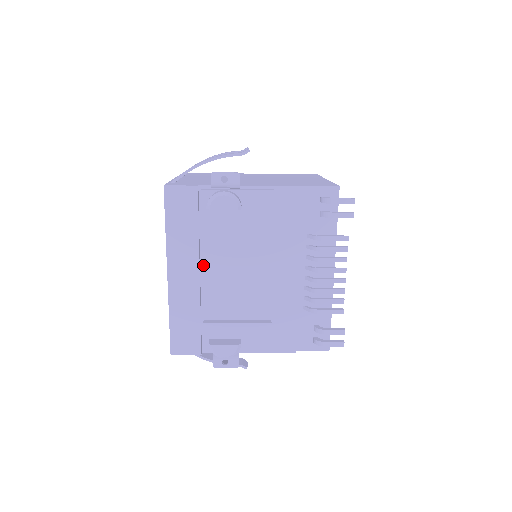
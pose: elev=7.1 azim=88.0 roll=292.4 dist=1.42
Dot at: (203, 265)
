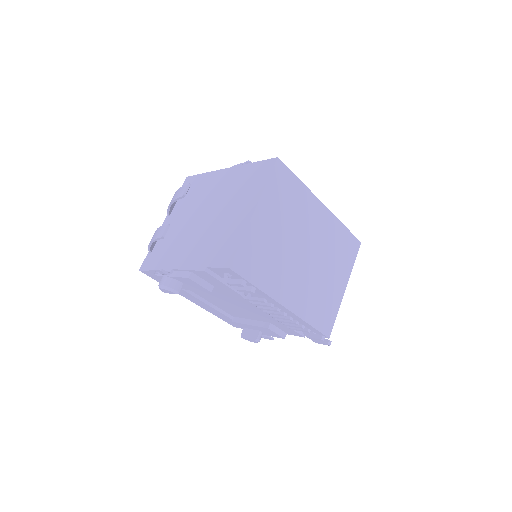
Dot at: (203, 298)
